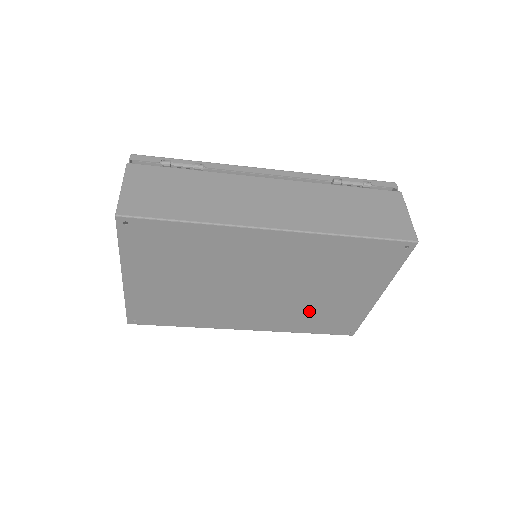
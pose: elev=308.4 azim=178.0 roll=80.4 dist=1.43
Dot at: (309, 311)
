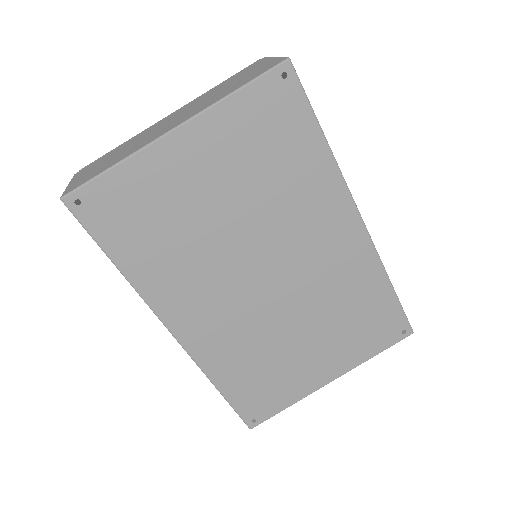
Dot at: (262, 355)
